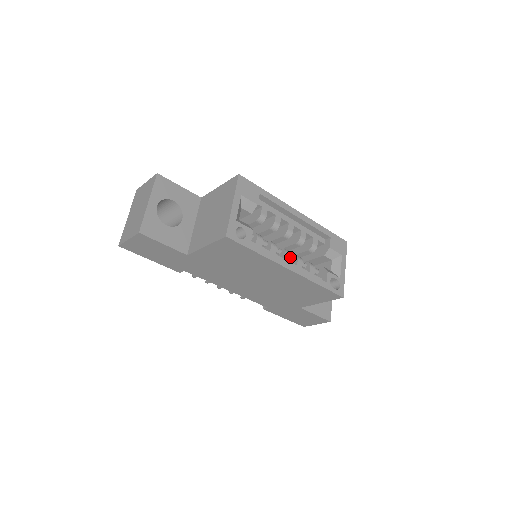
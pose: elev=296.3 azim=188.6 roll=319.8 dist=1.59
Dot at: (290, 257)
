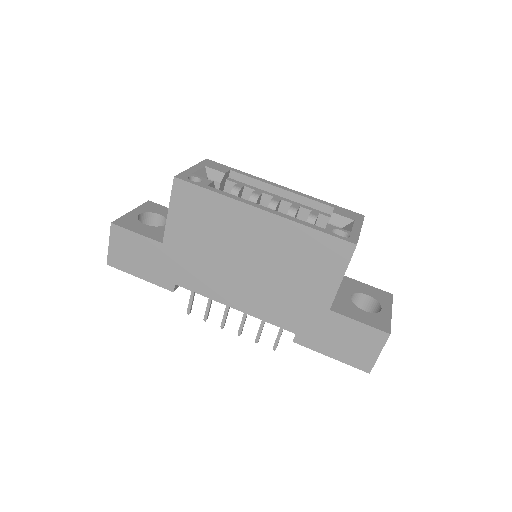
Dot at: occluded
